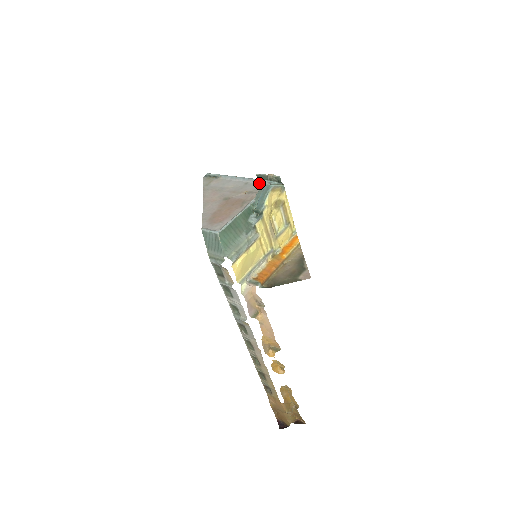
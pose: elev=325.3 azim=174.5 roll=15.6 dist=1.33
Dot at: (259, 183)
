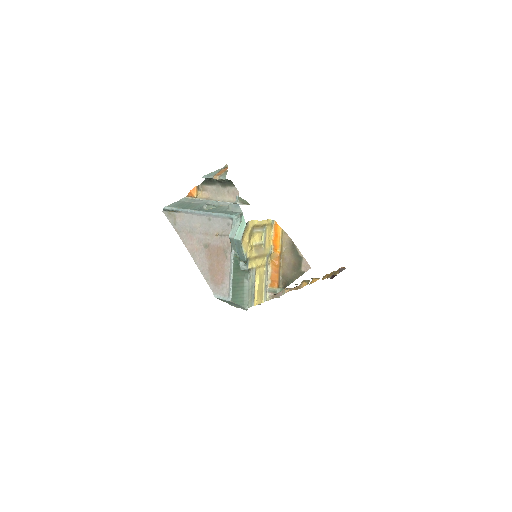
Dot at: (221, 218)
